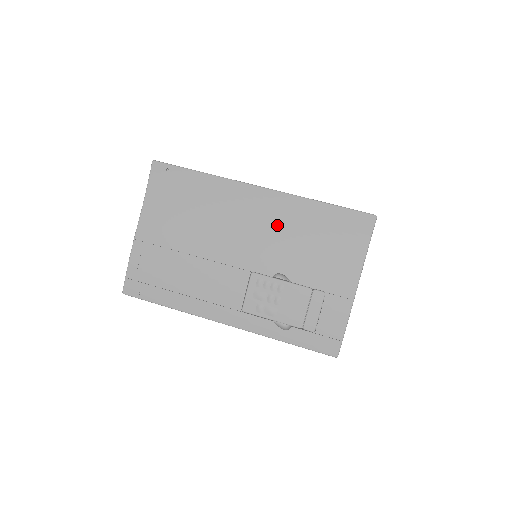
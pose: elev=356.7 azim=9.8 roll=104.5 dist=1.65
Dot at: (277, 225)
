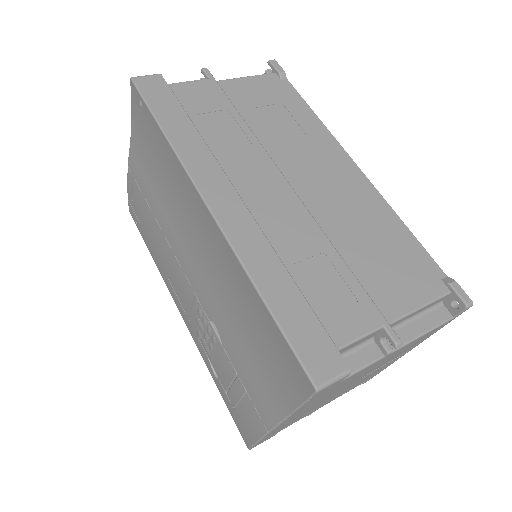
Dot at: (219, 271)
